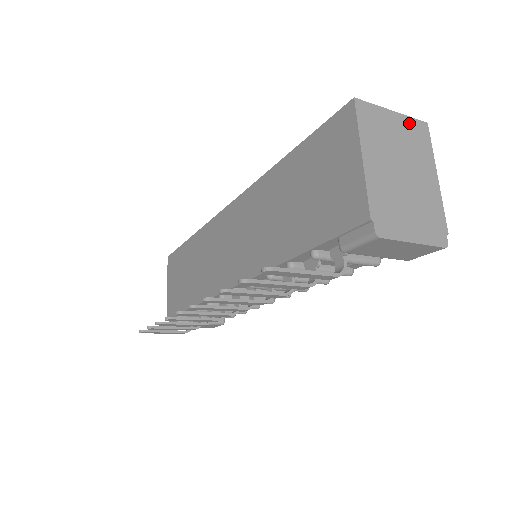
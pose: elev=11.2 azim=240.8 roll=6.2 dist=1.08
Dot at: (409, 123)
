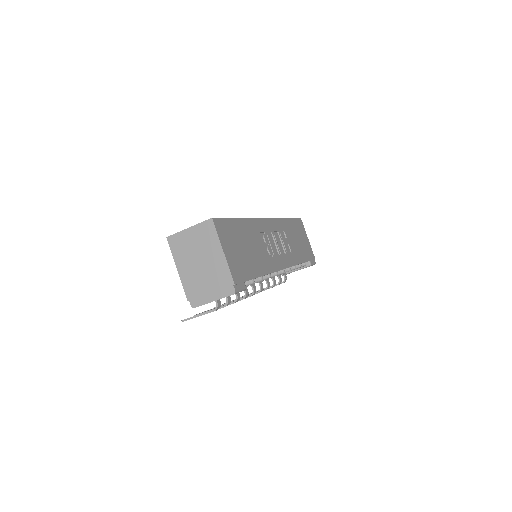
Dot at: (200, 228)
